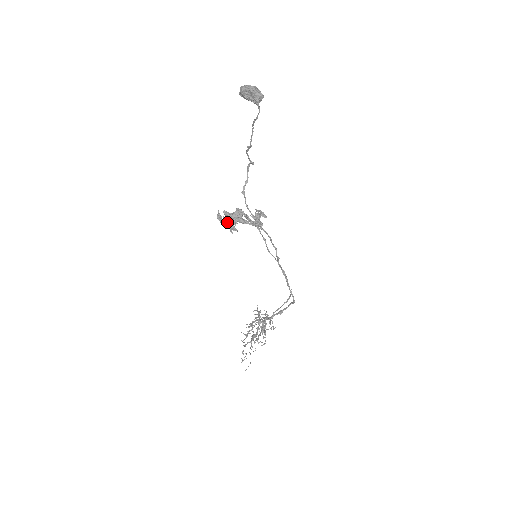
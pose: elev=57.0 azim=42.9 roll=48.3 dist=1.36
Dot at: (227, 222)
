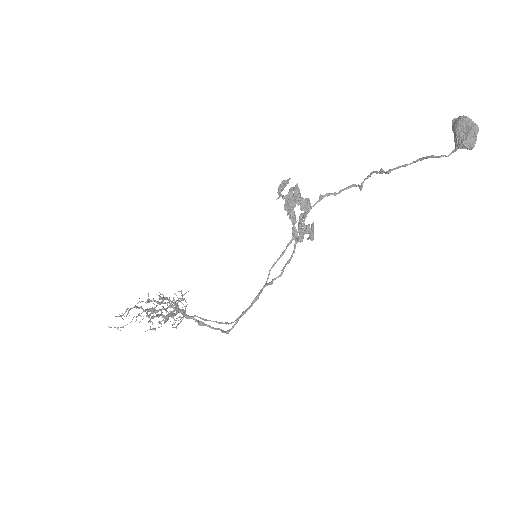
Dot at: (290, 195)
